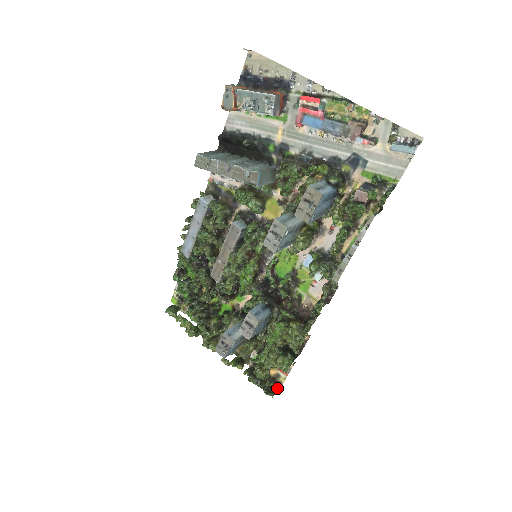
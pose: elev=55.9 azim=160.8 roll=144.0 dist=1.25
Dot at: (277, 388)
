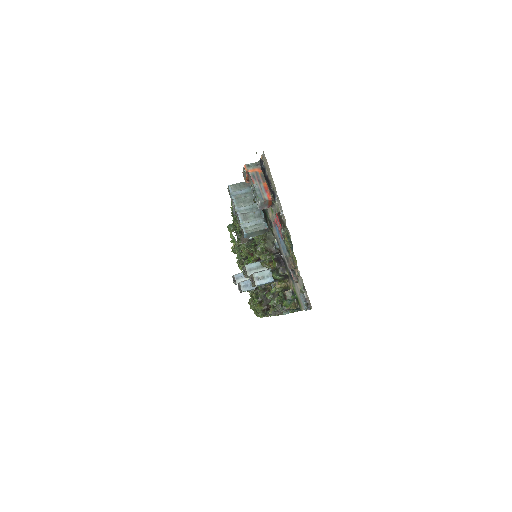
Dot at: occluded
